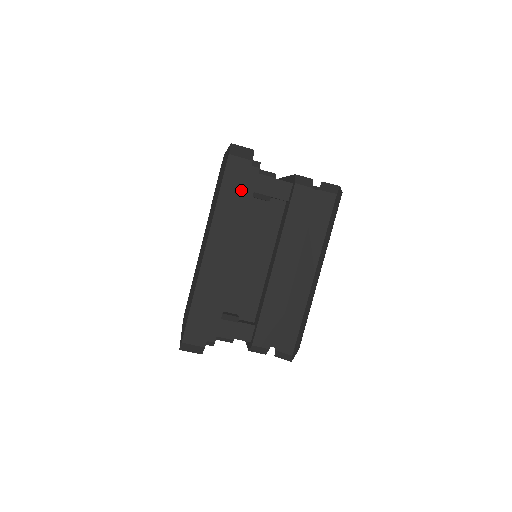
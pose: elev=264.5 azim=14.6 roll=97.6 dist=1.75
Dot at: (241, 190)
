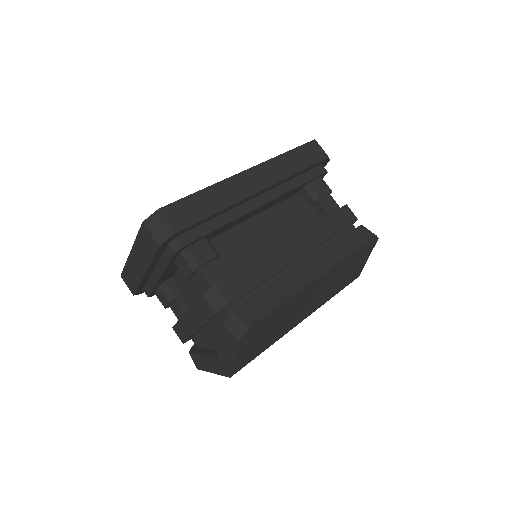
Dot at: (308, 164)
